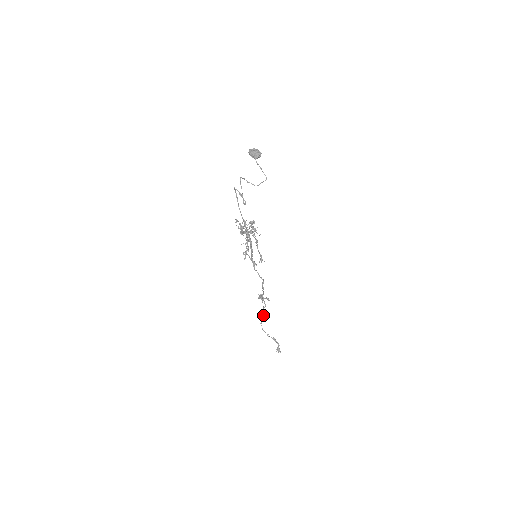
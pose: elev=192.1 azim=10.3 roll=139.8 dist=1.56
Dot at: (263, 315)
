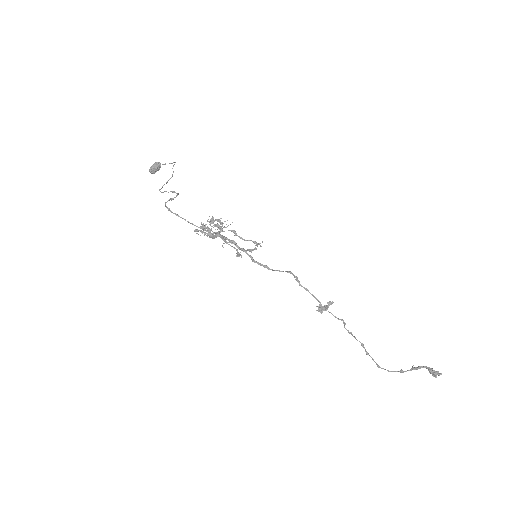
Dot at: (367, 353)
